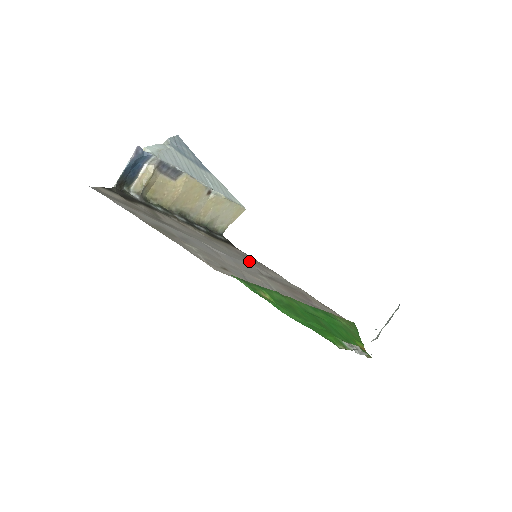
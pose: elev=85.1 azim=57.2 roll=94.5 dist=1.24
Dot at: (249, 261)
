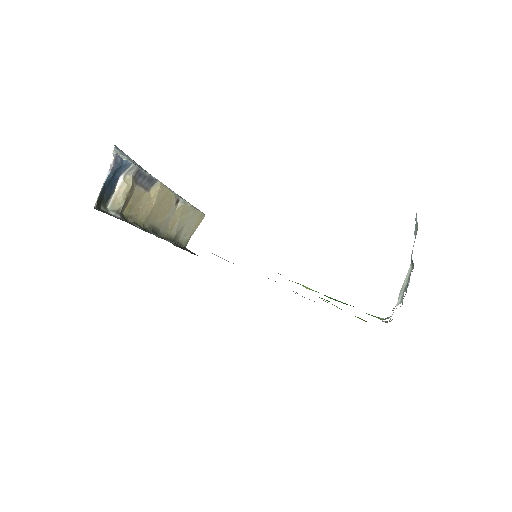
Dot at: occluded
